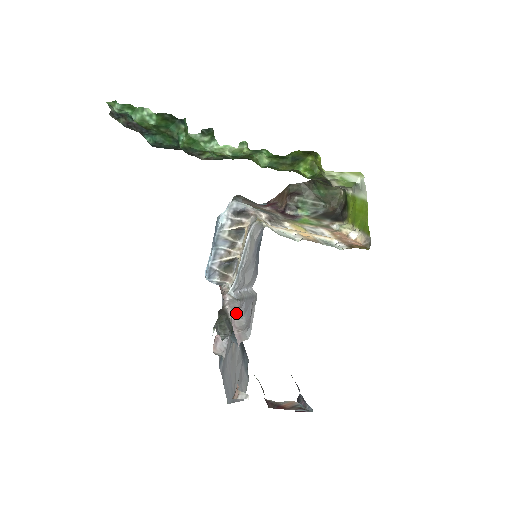
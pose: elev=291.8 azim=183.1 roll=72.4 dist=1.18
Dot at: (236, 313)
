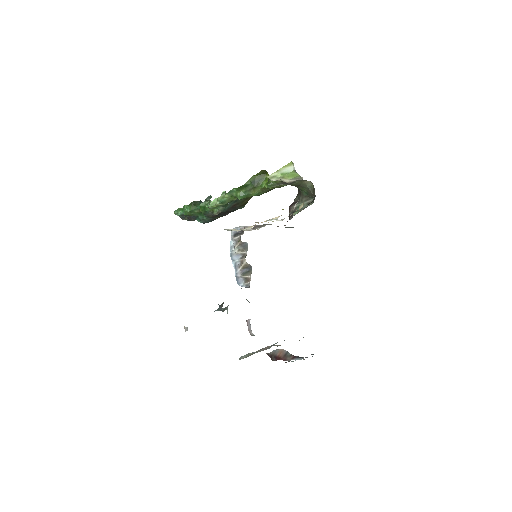
Dot at: occluded
